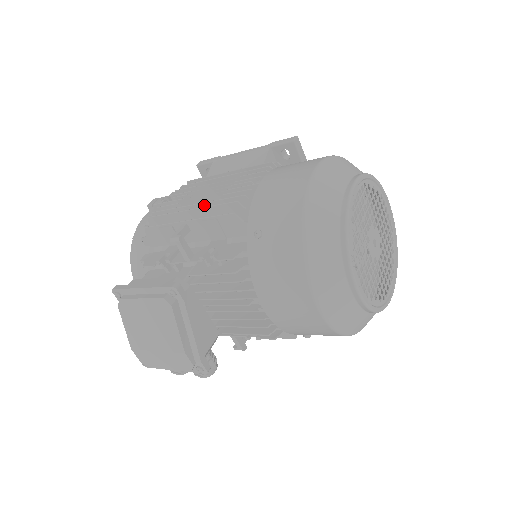
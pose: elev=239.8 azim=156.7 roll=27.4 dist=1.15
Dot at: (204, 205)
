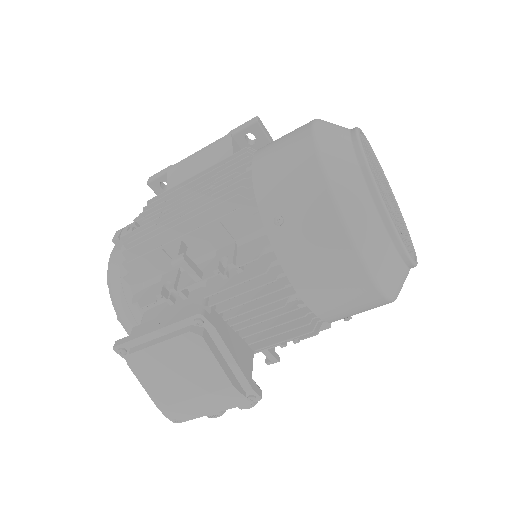
Dot at: (193, 214)
